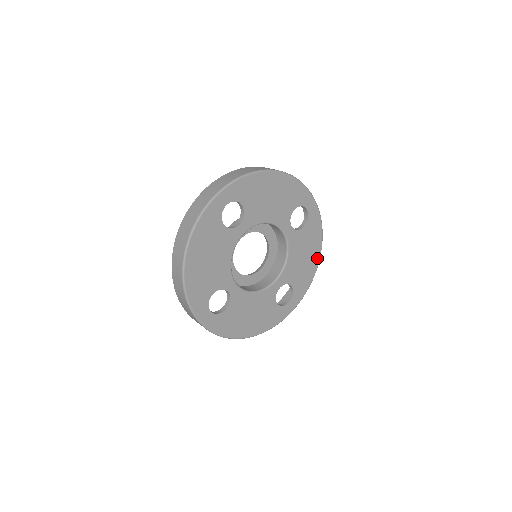
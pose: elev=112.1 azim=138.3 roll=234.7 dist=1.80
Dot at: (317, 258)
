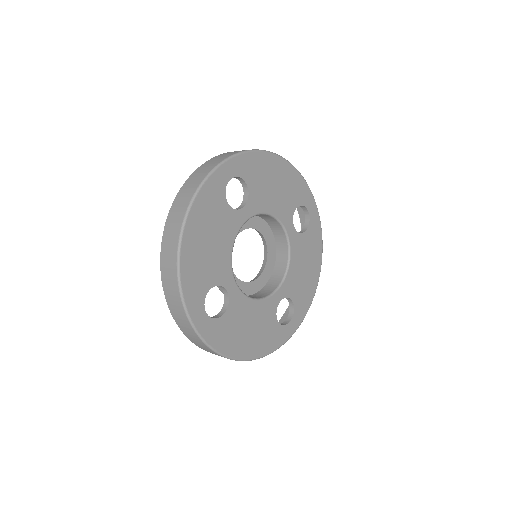
Dot at: (317, 273)
